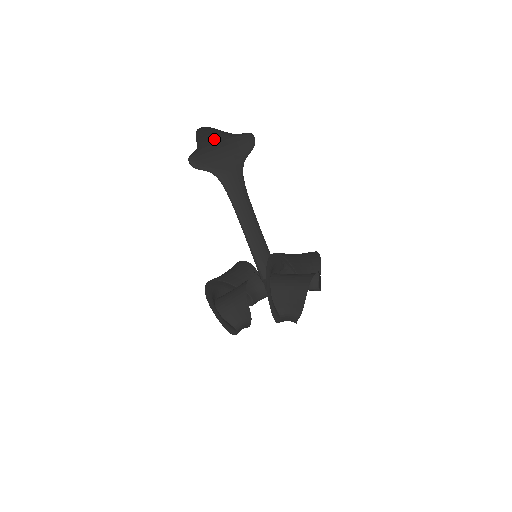
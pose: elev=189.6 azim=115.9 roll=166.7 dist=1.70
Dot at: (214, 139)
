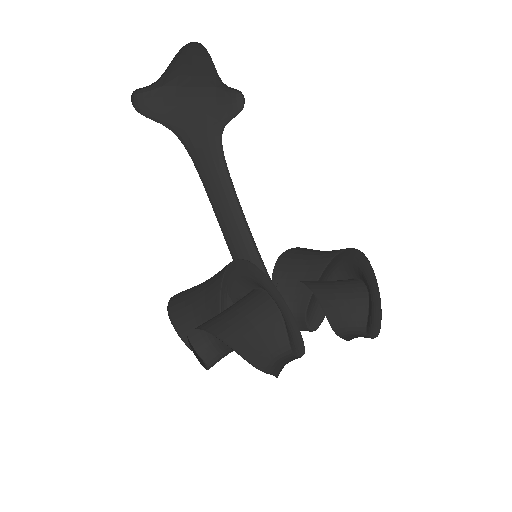
Dot at: (190, 78)
